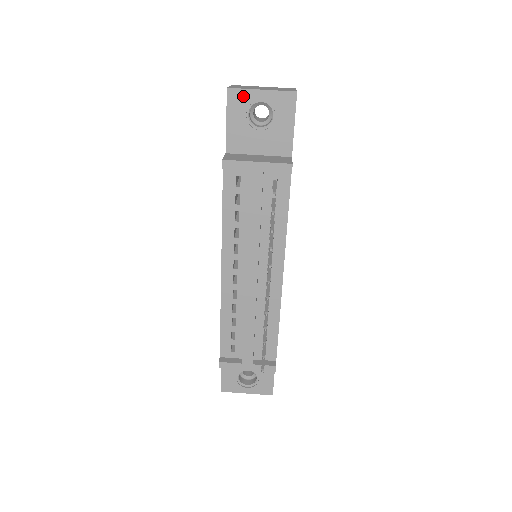
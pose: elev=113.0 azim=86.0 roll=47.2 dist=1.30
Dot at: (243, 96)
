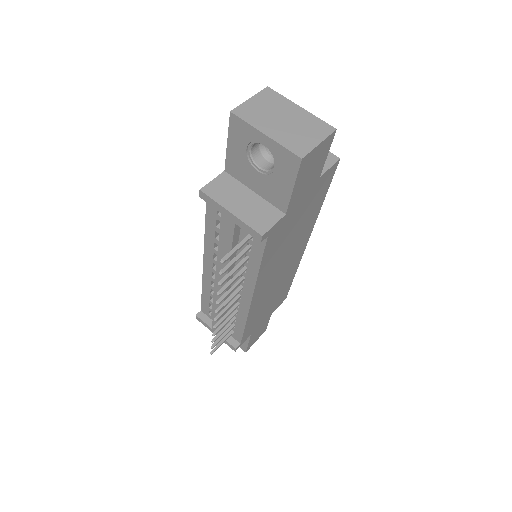
Dot at: (245, 129)
